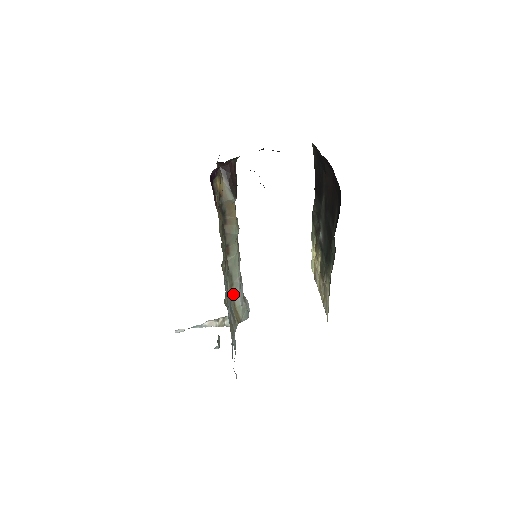
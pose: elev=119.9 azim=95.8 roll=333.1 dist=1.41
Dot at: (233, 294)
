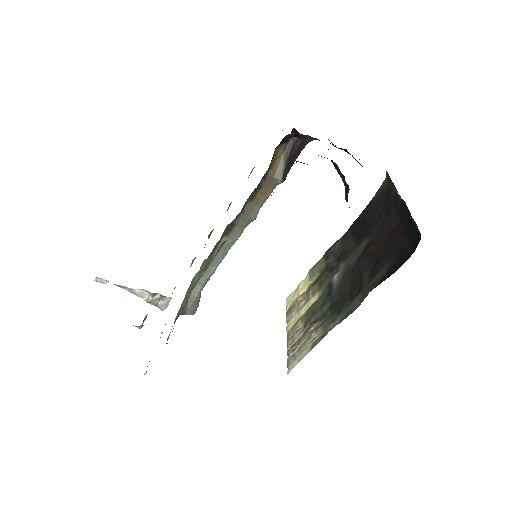
Dot at: occluded
